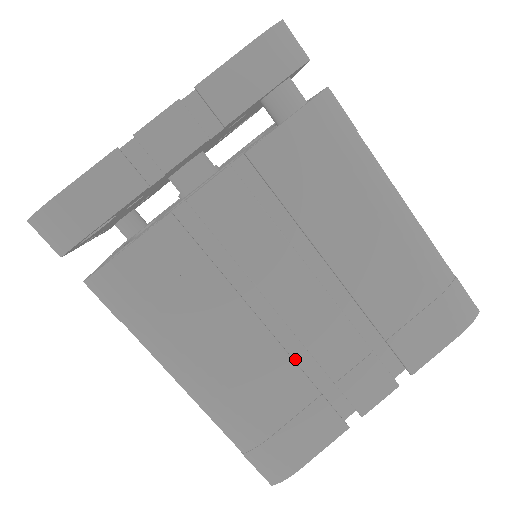
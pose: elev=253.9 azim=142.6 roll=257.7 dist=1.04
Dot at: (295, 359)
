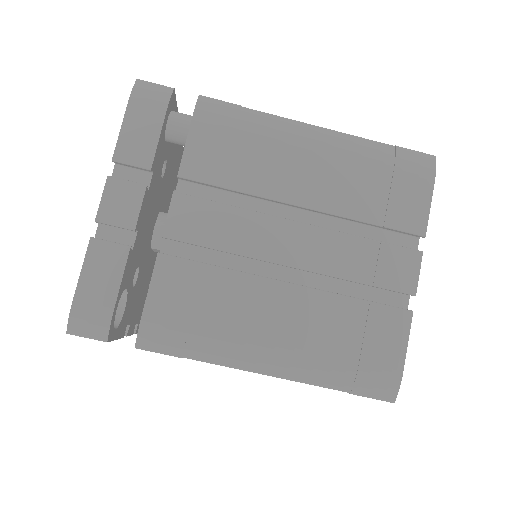
Dot at: occluded
